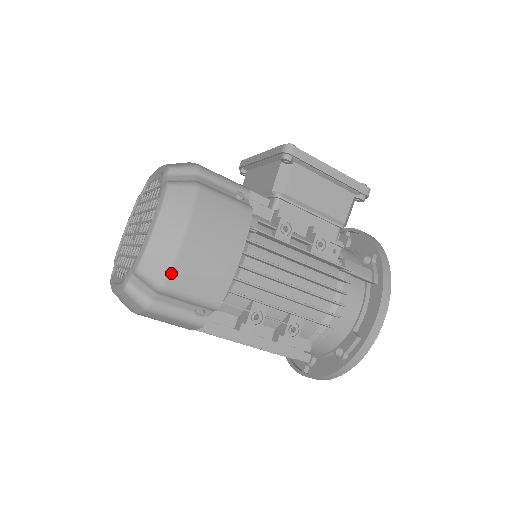
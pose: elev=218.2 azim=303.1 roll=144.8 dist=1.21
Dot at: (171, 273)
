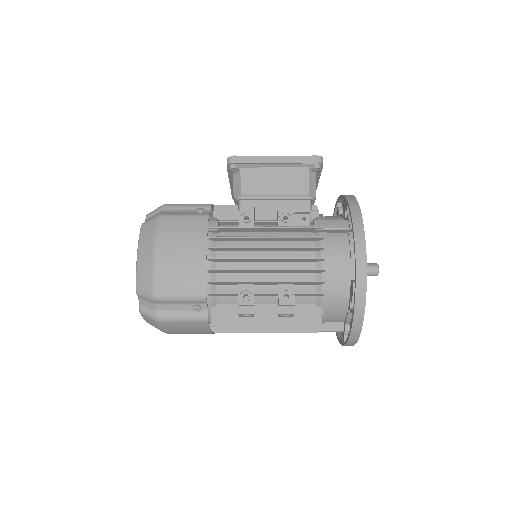
Dot at: (156, 283)
